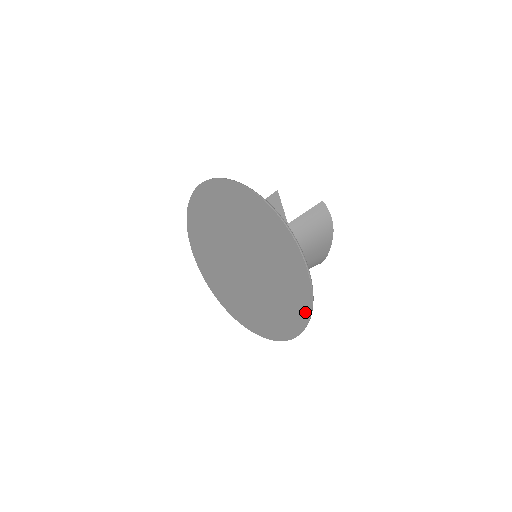
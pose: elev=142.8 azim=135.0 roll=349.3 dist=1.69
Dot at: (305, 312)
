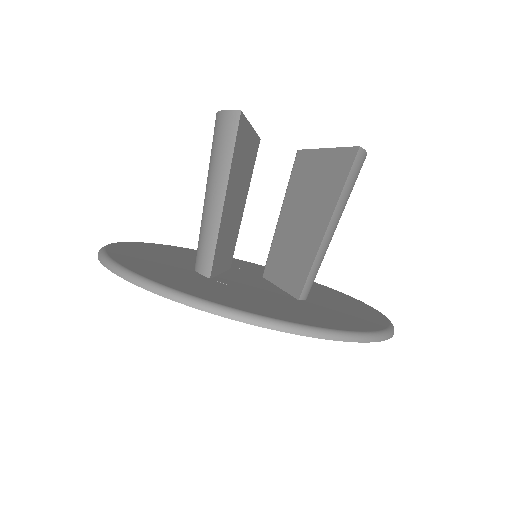
Dot at: occluded
